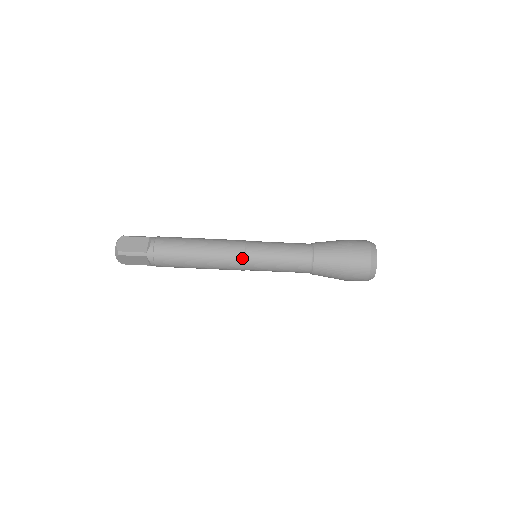
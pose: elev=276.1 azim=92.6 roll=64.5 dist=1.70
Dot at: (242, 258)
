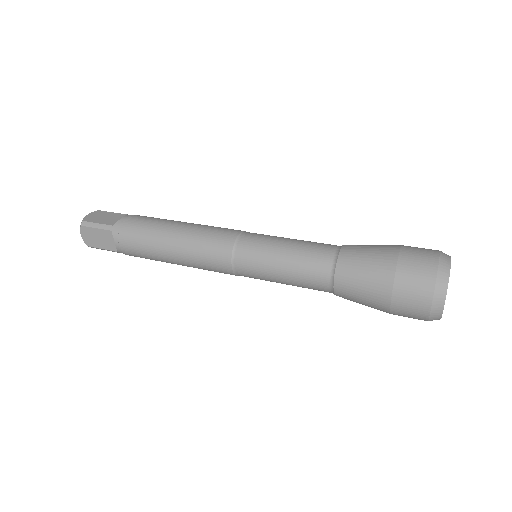
Dot at: occluded
